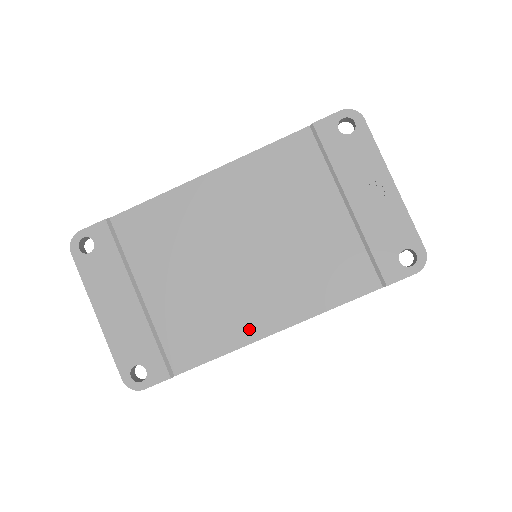
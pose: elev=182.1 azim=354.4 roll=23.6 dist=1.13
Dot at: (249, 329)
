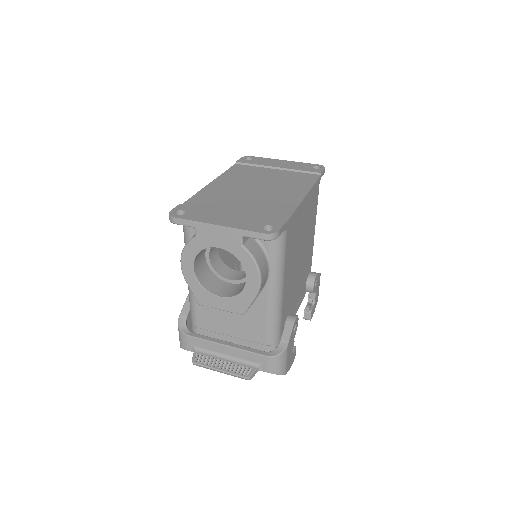
Dot at: (294, 200)
